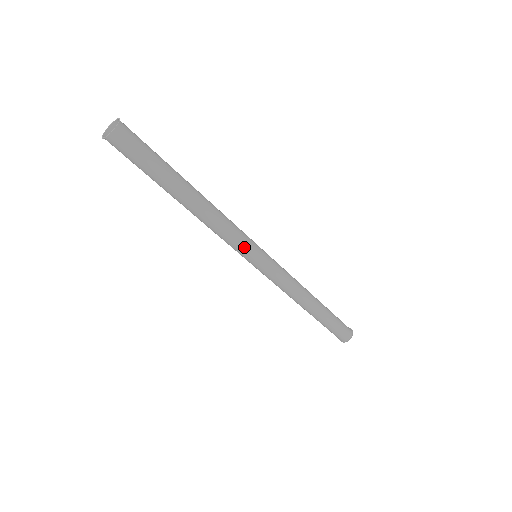
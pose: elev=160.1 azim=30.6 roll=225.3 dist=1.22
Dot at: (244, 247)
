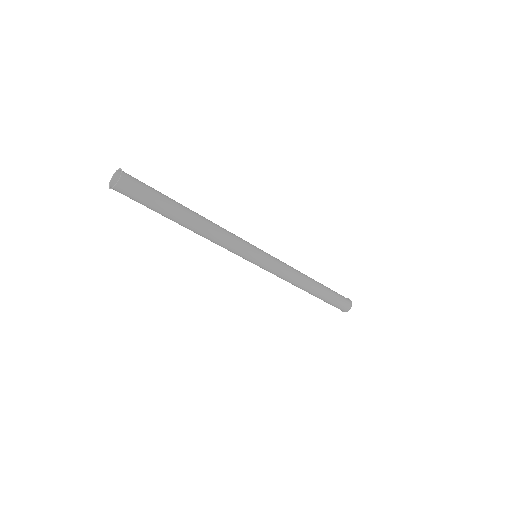
Dot at: (246, 248)
